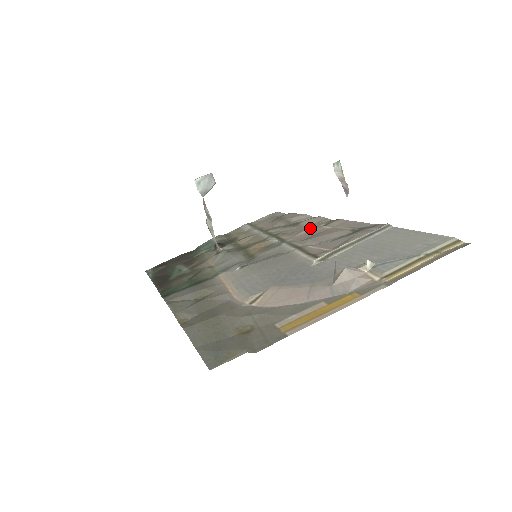
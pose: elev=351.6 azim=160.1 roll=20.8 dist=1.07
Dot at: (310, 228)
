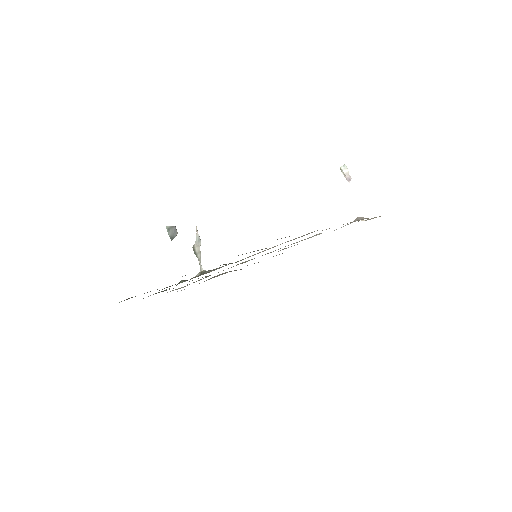
Dot at: occluded
